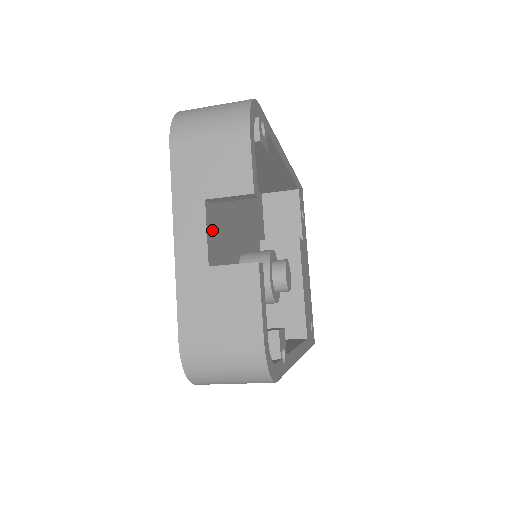
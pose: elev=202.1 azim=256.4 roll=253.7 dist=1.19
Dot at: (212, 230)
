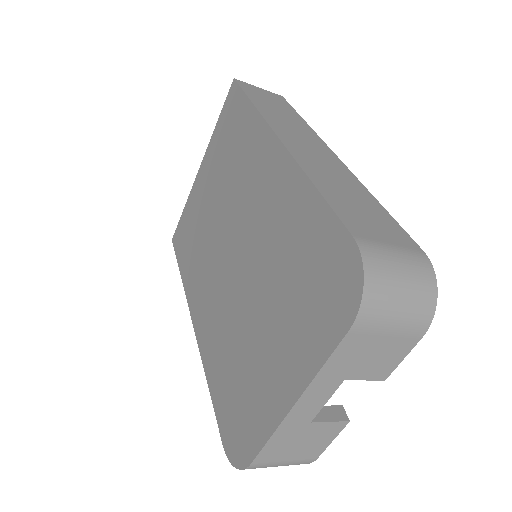
Dot at: occluded
